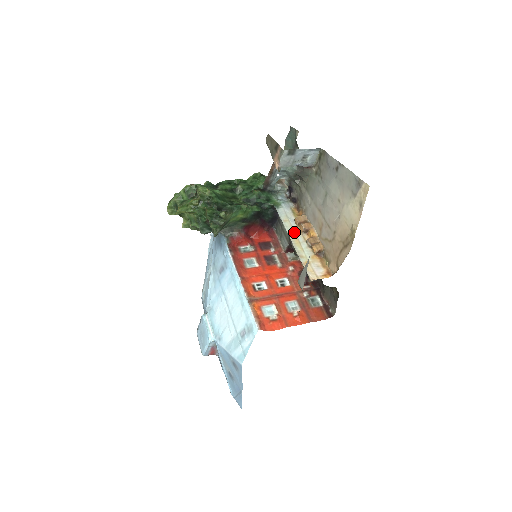
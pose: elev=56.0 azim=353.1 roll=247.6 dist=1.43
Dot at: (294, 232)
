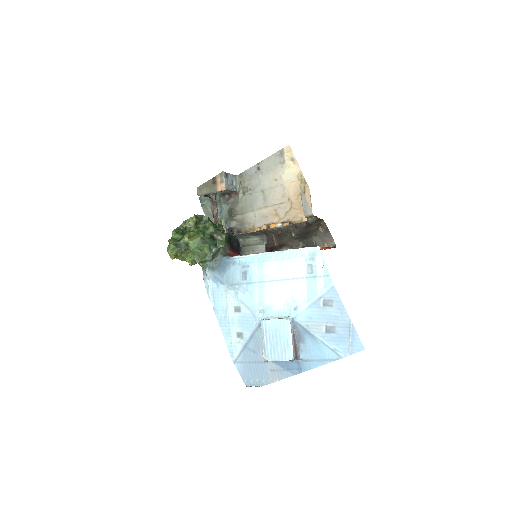
Dot at: (263, 230)
